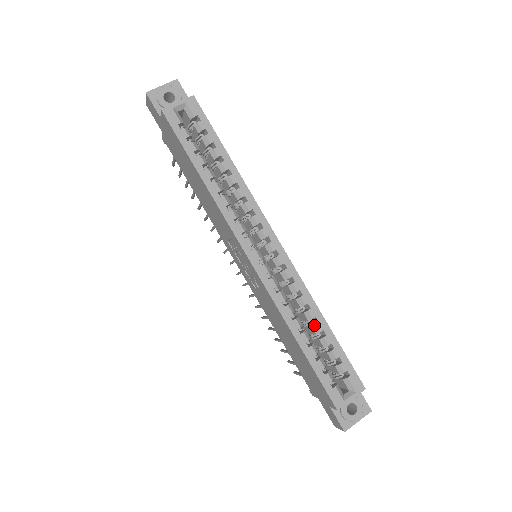
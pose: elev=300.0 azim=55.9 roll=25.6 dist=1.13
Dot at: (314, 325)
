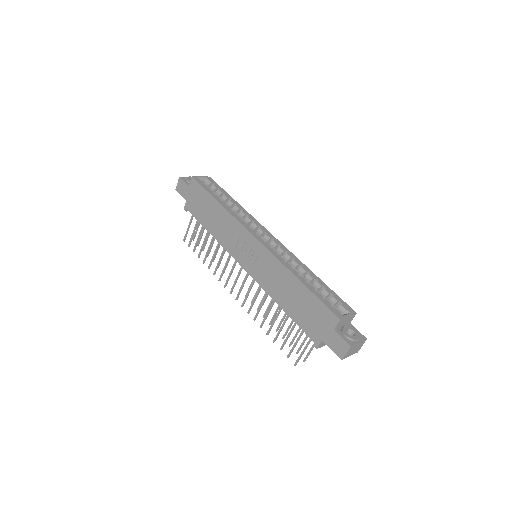
Dot at: (308, 275)
